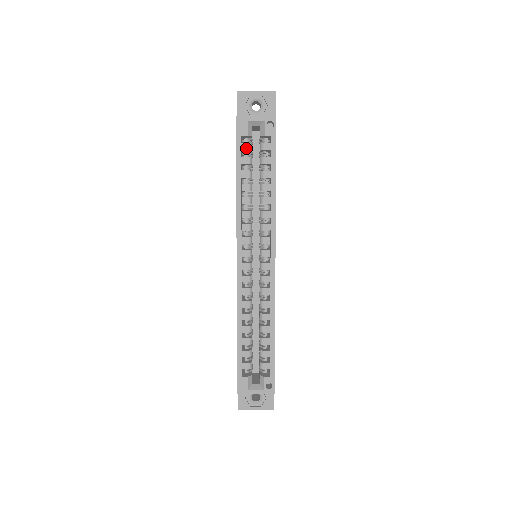
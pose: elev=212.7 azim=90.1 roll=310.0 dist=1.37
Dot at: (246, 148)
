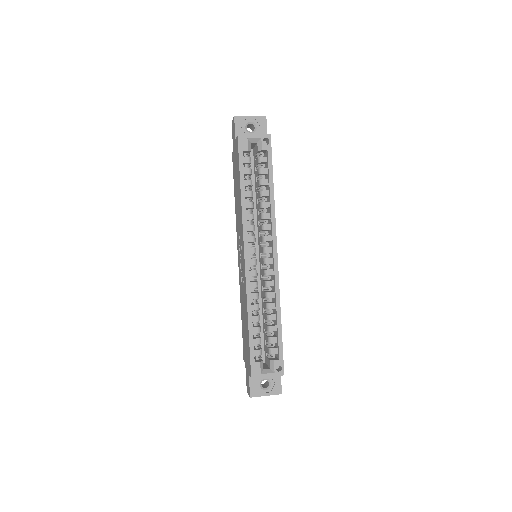
Dot at: (247, 161)
